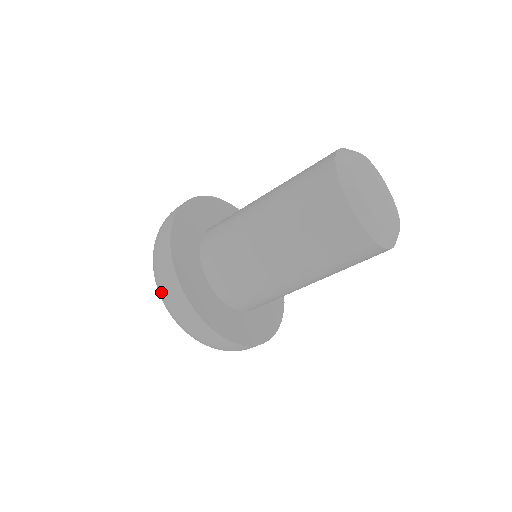
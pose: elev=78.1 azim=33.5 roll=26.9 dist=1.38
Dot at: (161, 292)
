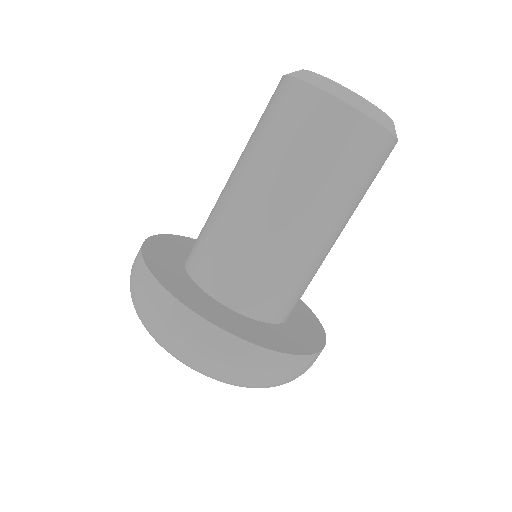
Dot at: (150, 323)
